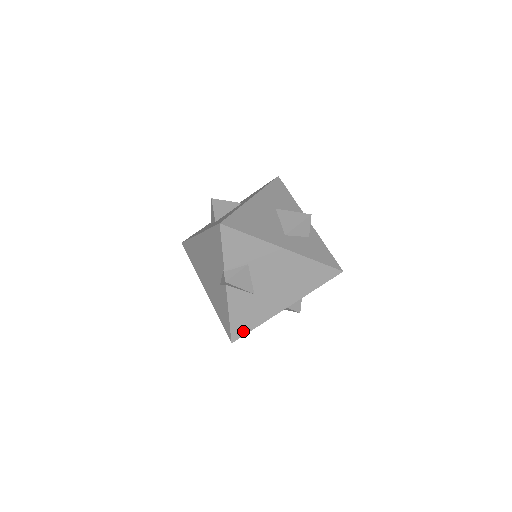
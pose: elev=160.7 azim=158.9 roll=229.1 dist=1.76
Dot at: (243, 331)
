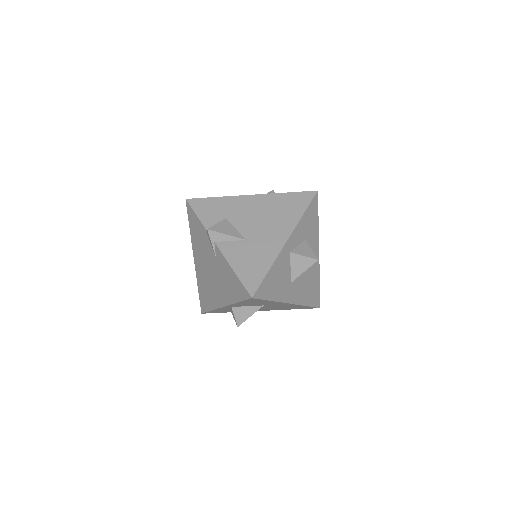
Dot at: (257, 280)
